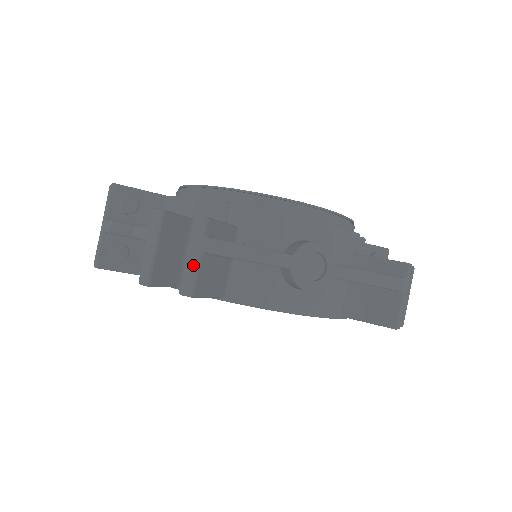
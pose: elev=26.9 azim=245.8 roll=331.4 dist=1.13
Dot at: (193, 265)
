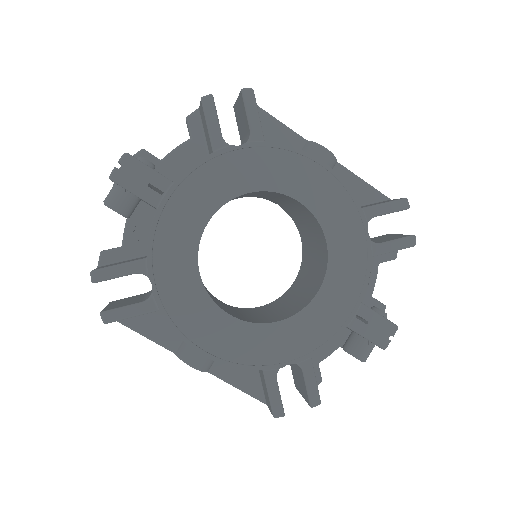
Dot at: occluded
